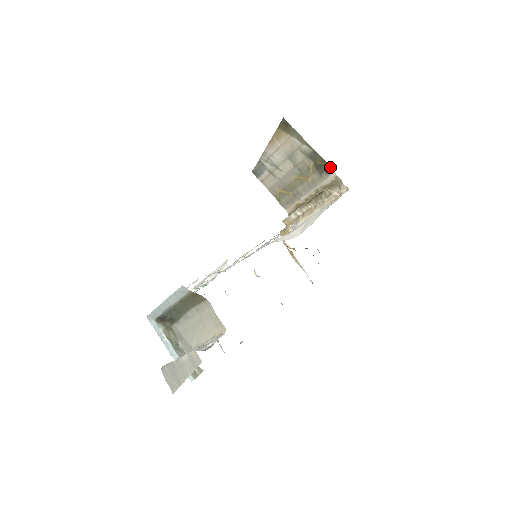
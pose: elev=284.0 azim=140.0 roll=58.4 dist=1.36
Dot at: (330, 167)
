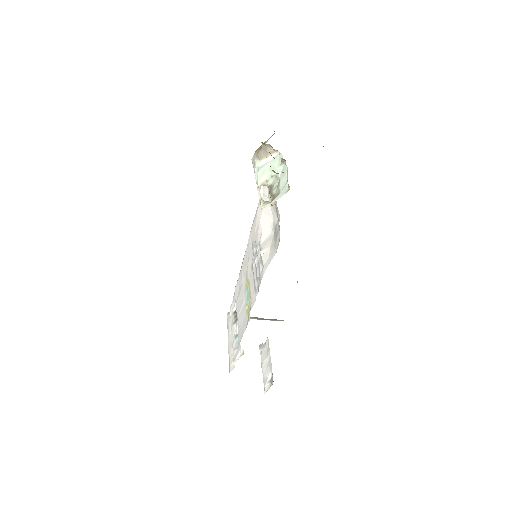
Dot at: occluded
